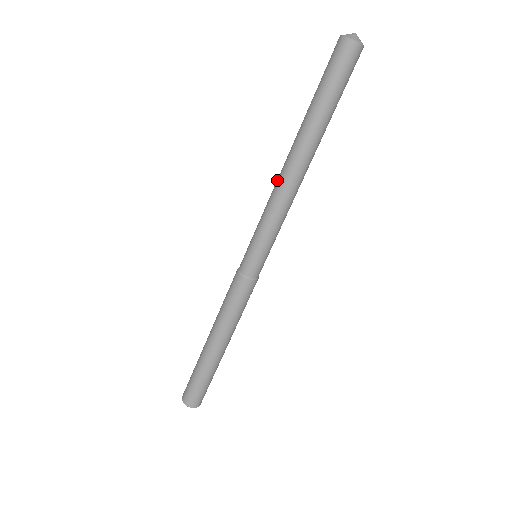
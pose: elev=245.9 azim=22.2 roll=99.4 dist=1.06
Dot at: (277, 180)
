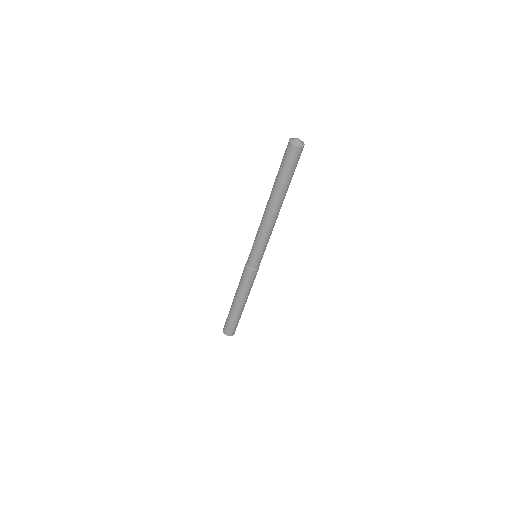
Dot at: (262, 217)
